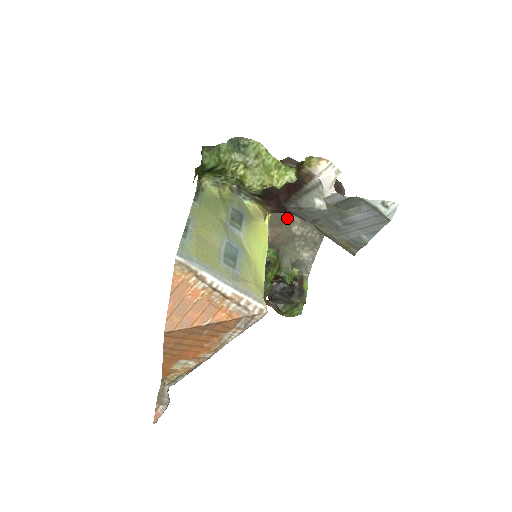
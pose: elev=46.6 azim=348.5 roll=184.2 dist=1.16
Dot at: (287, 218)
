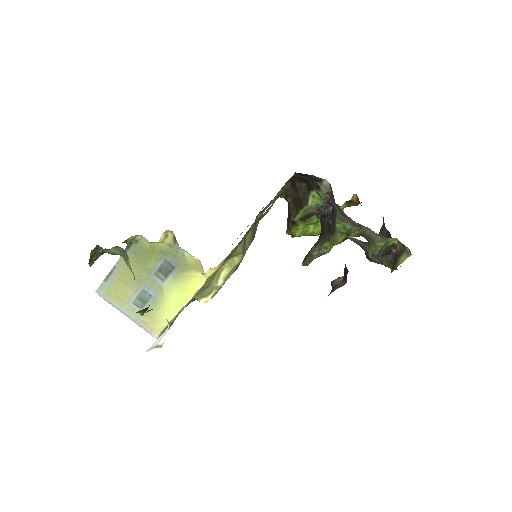
Dot at: occluded
